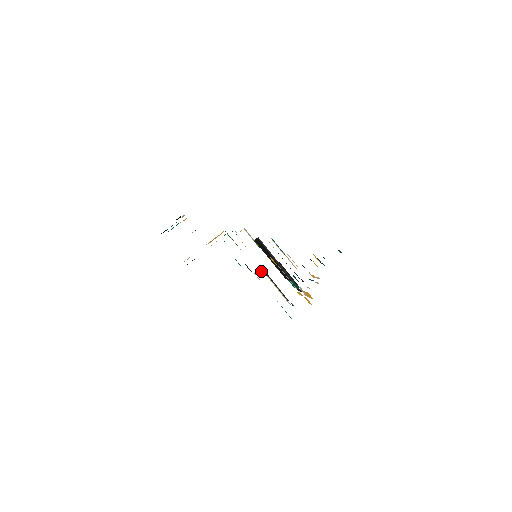
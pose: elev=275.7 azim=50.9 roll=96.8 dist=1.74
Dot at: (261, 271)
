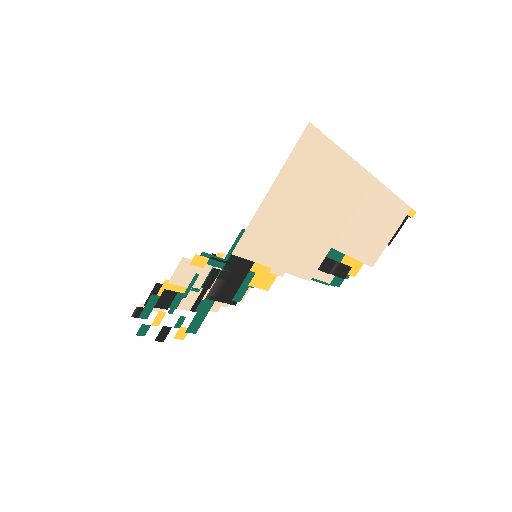
Dot at: occluded
